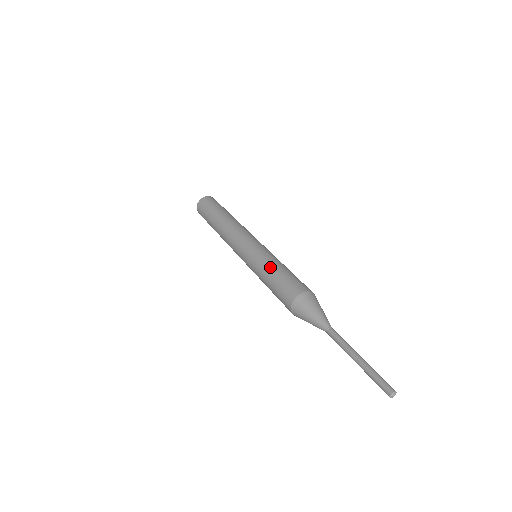
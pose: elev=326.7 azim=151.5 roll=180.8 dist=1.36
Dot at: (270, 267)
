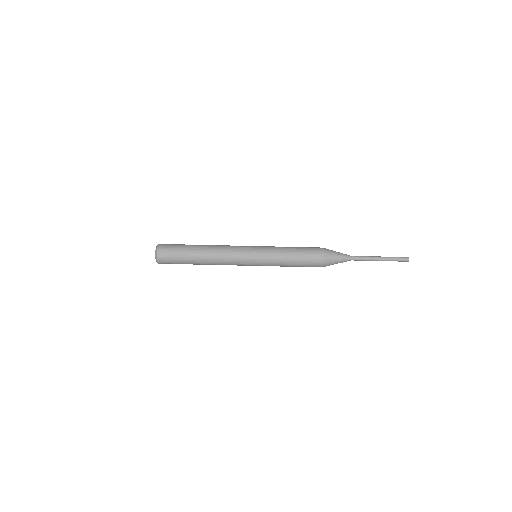
Dot at: (286, 258)
